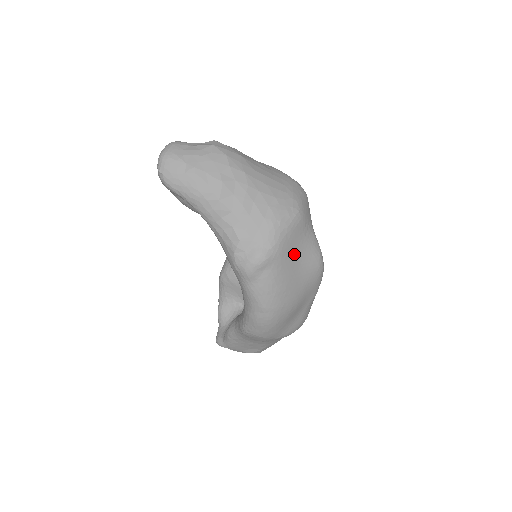
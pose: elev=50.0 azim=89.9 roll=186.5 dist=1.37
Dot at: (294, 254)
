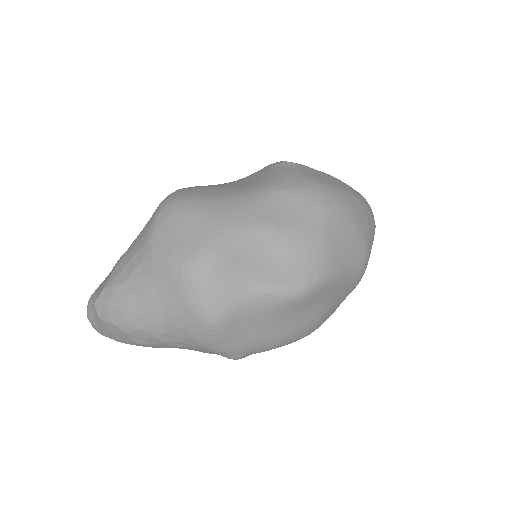
Dot at: (258, 330)
